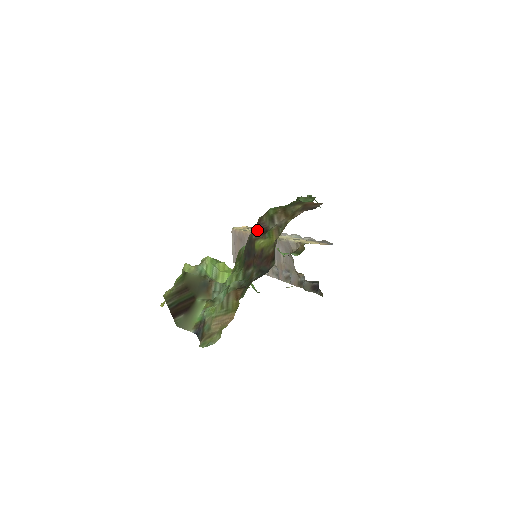
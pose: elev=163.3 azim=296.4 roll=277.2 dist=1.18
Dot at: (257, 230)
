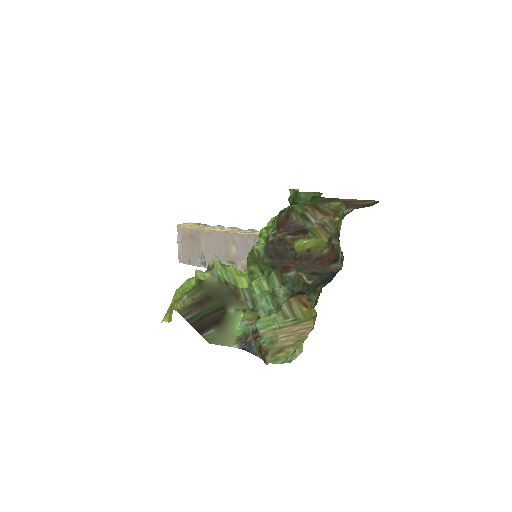
Dot at: (290, 229)
